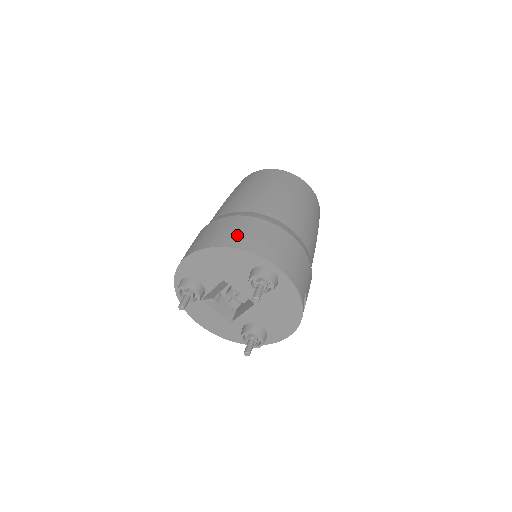
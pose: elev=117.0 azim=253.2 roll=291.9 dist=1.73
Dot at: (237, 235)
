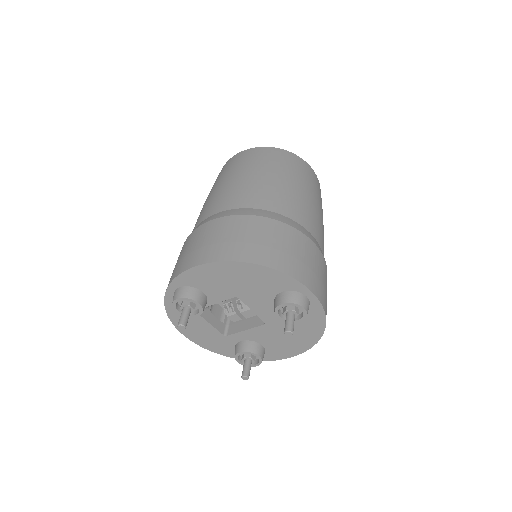
Dot at: (269, 248)
